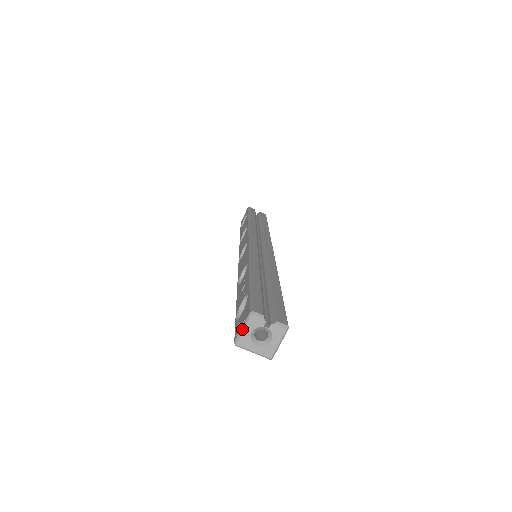
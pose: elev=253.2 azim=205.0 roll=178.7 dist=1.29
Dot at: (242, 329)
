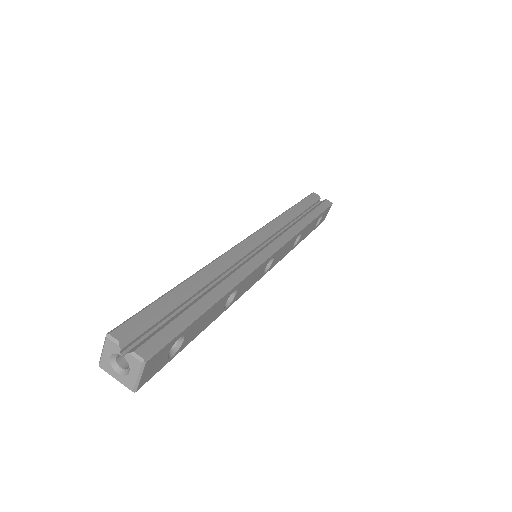
Dot at: (102, 351)
